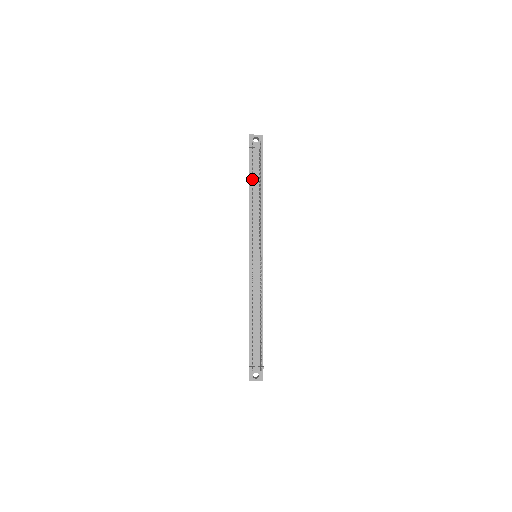
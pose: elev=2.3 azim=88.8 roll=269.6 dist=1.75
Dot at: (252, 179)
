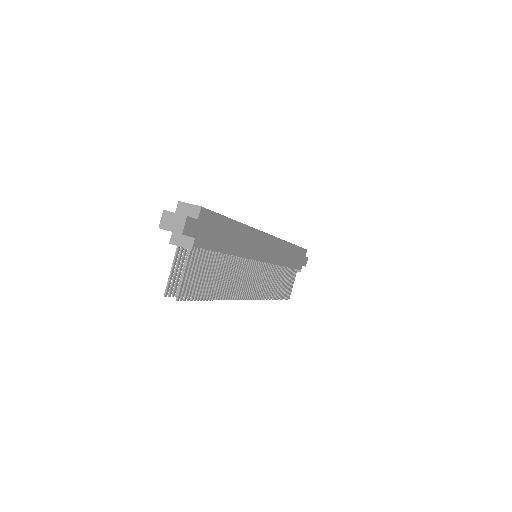
Dot at: occluded
